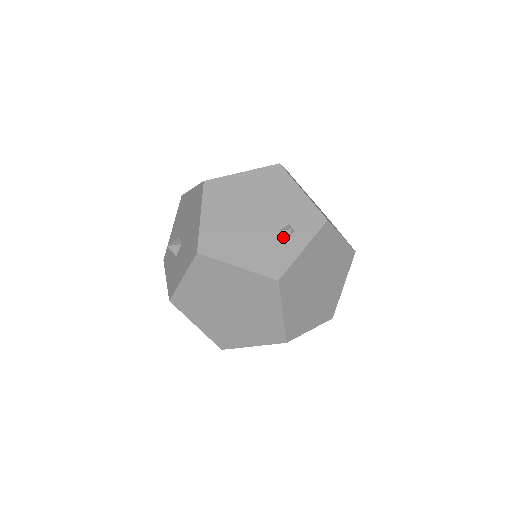
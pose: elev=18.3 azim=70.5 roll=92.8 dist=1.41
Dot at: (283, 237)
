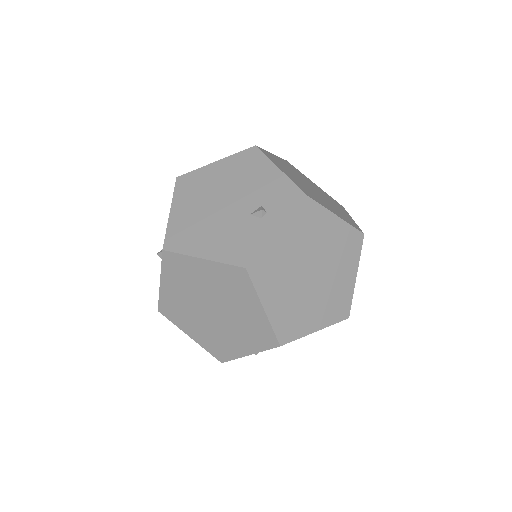
Dot at: (254, 220)
